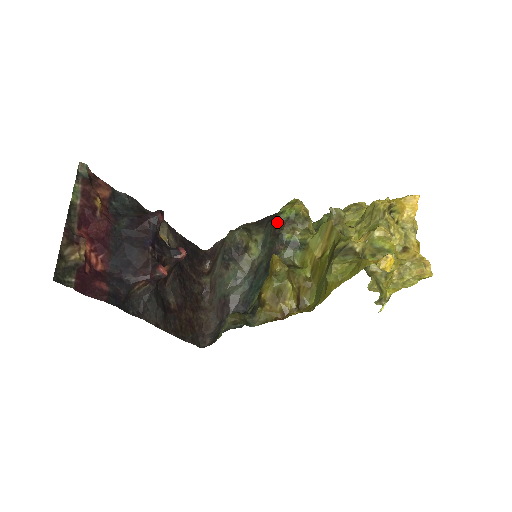
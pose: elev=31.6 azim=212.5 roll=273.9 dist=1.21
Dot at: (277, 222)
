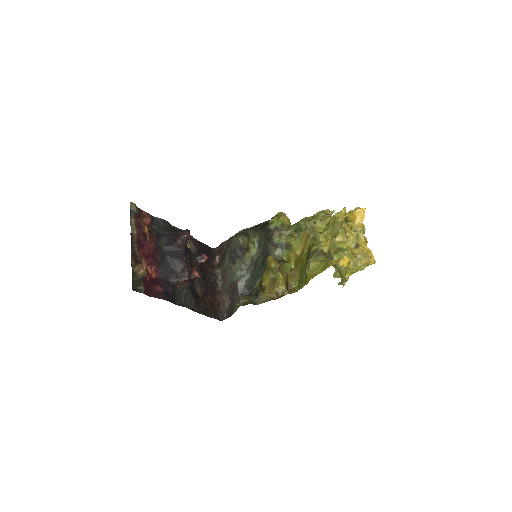
Dot at: (268, 230)
